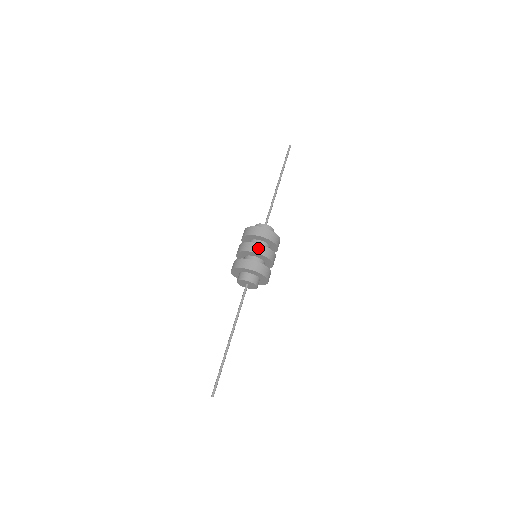
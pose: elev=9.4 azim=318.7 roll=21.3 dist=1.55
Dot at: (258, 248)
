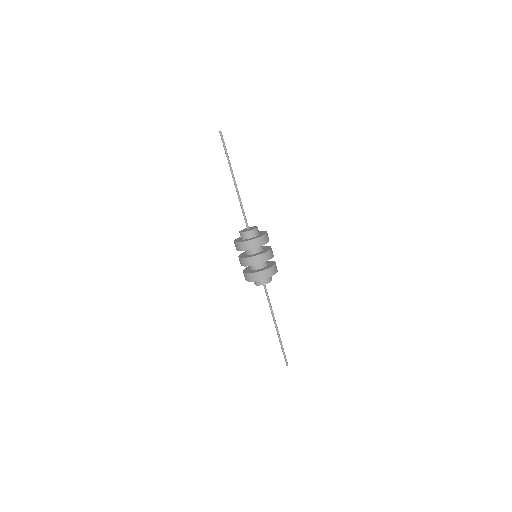
Dot at: (265, 257)
